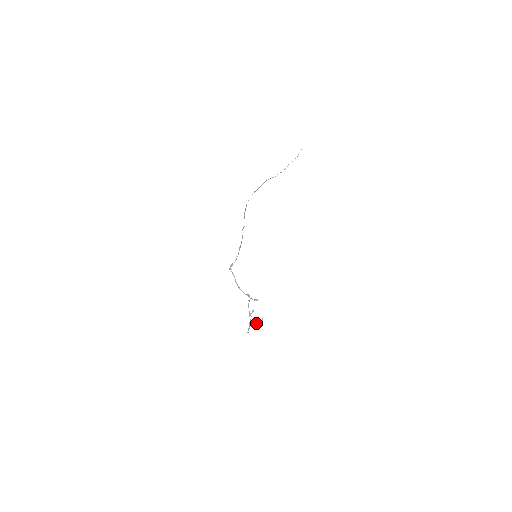
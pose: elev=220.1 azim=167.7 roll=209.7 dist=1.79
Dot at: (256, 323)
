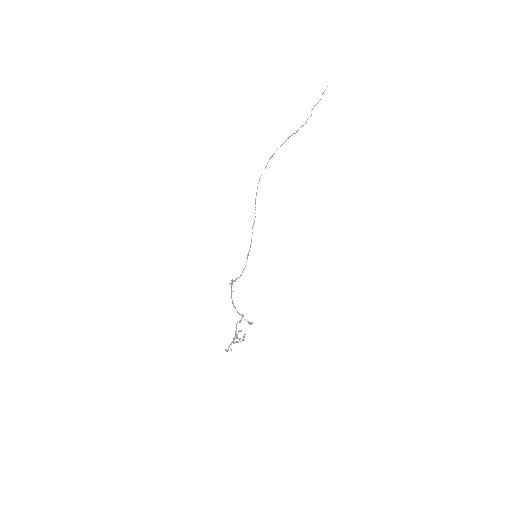
Dot at: (238, 341)
